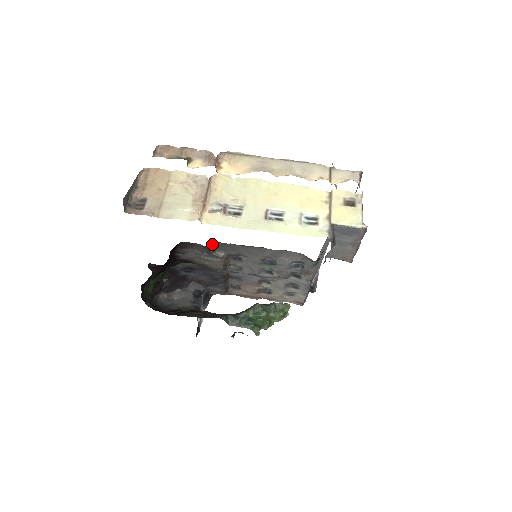
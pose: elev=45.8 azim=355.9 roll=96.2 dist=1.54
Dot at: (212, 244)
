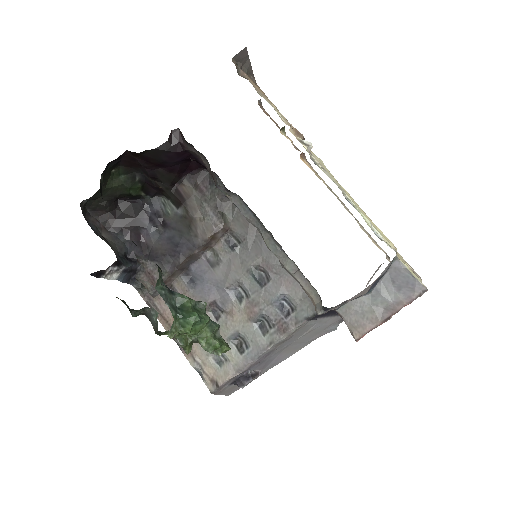
Dot at: occluded
